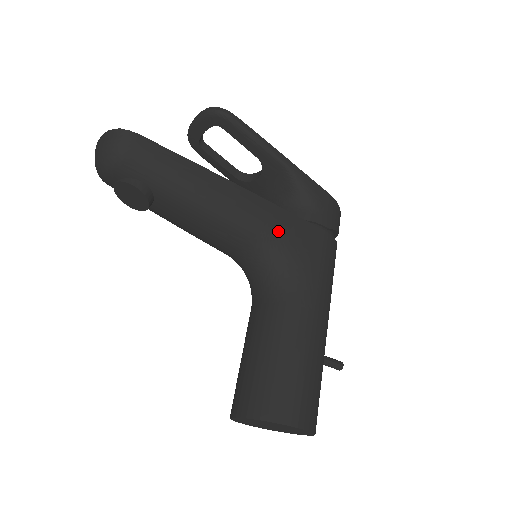
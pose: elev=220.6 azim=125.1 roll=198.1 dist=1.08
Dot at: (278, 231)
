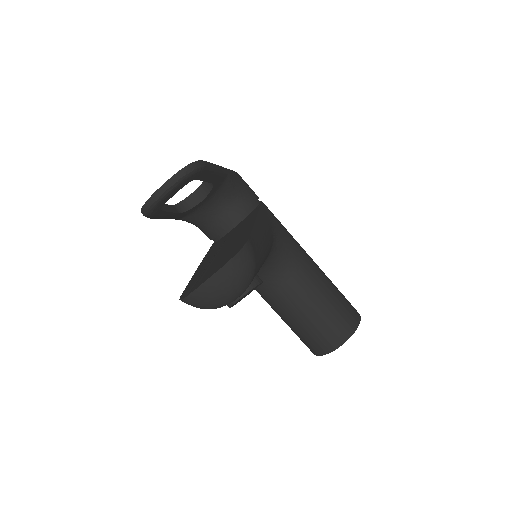
Dot at: (271, 226)
